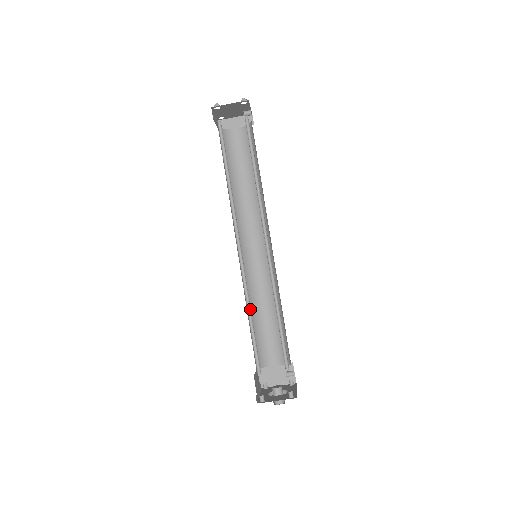
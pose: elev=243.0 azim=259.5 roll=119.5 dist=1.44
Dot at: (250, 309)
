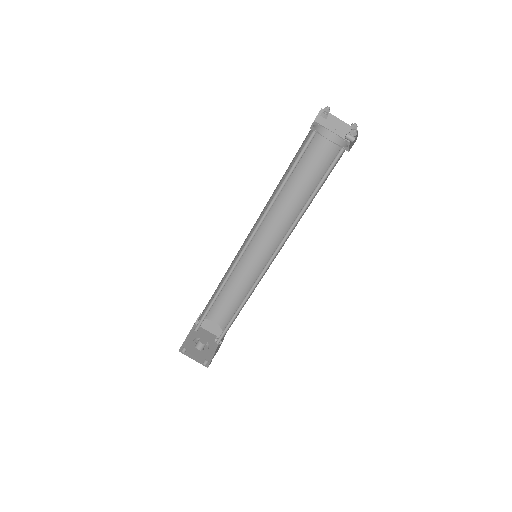
Dot at: (220, 291)
